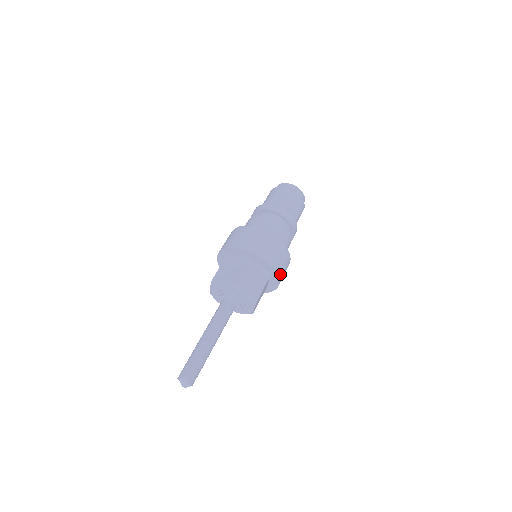
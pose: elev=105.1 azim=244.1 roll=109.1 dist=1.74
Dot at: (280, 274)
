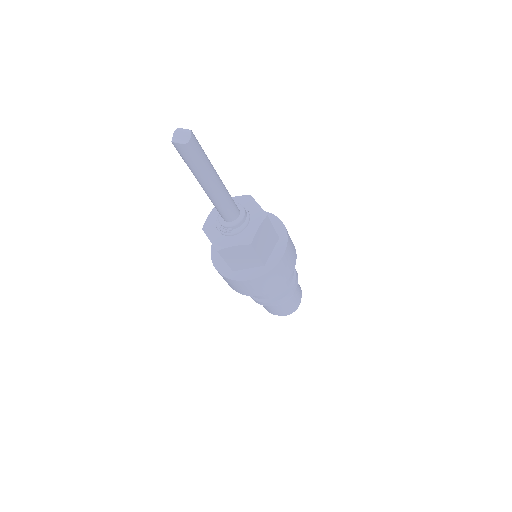
Dot at: (289, 244)
